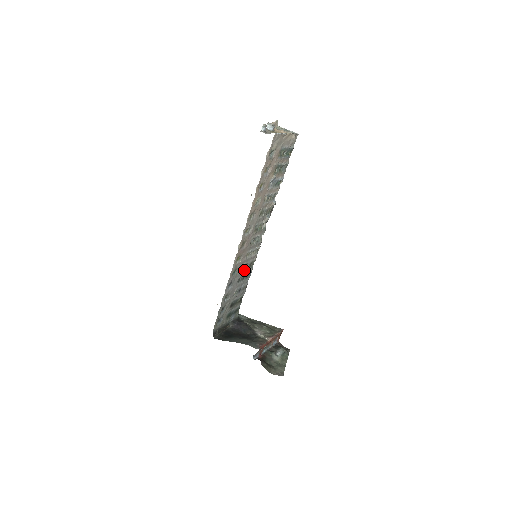
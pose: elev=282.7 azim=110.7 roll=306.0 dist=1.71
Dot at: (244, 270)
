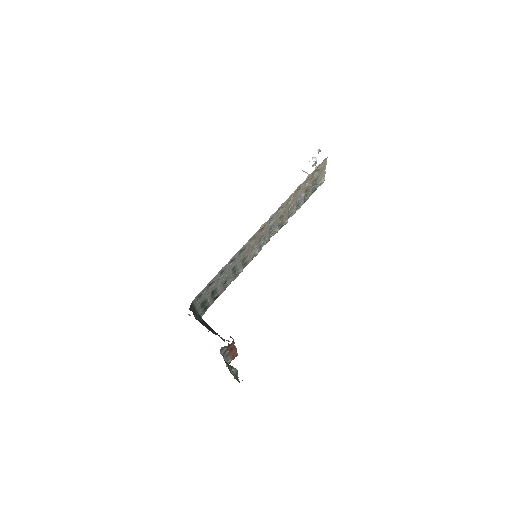
Dot at: (242, 262)
